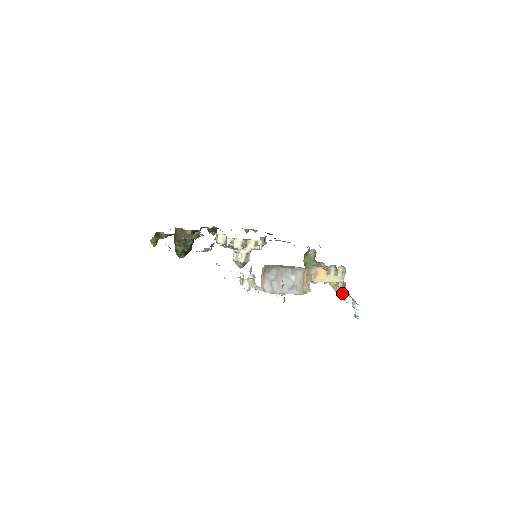
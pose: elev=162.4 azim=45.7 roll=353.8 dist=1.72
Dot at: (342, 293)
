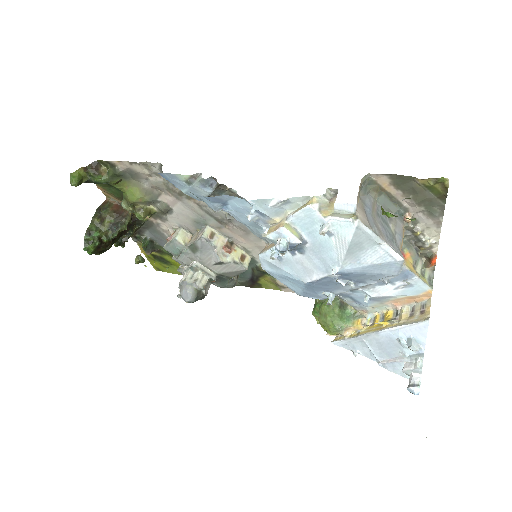
Dot at: (419, 317)
